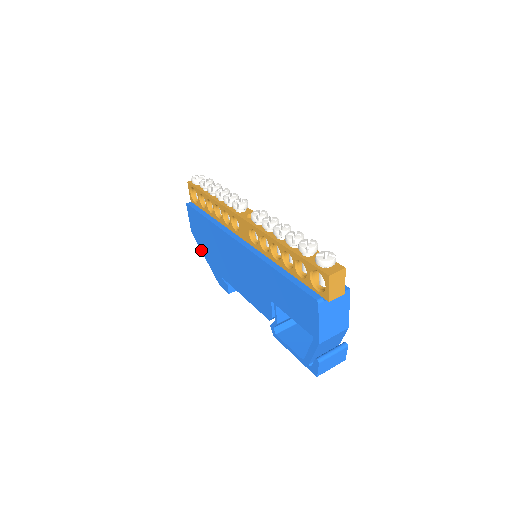
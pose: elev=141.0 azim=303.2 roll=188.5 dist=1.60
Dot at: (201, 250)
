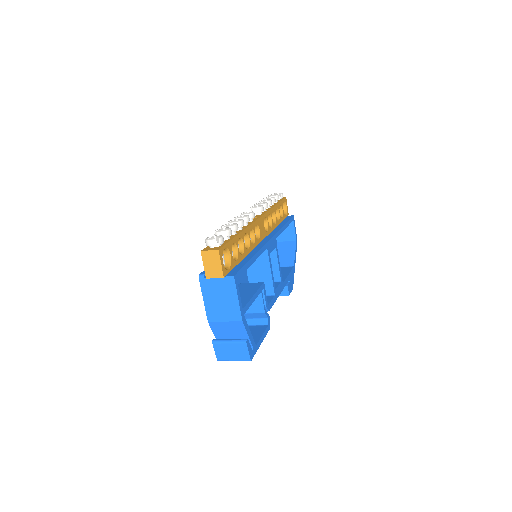
Dot at: occluded
